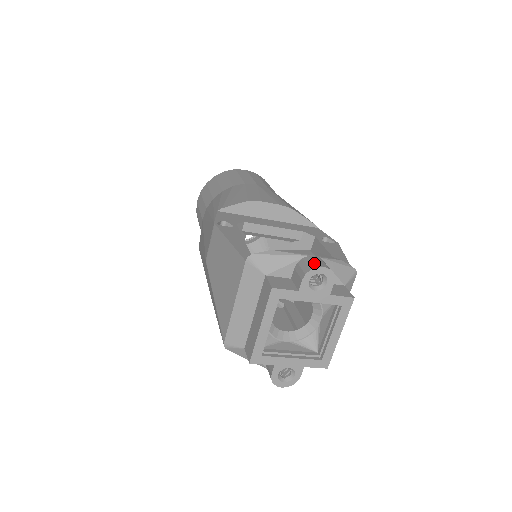
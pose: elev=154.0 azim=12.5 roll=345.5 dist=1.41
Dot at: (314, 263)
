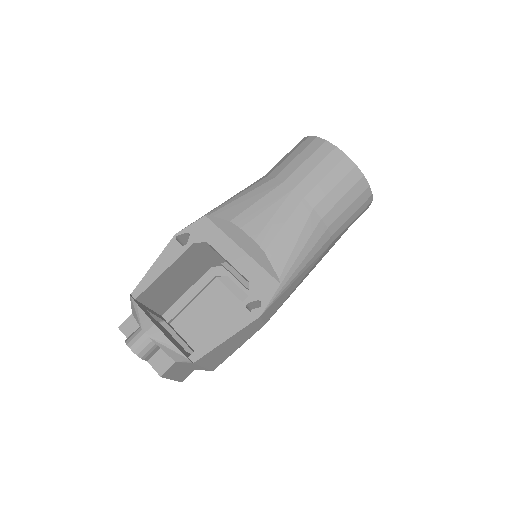
Dot at: (131, 340)
